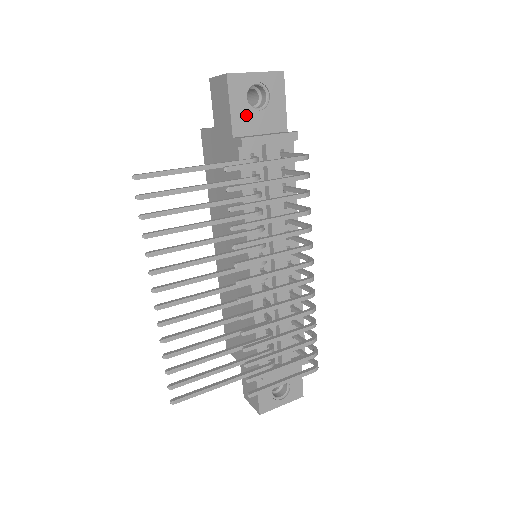
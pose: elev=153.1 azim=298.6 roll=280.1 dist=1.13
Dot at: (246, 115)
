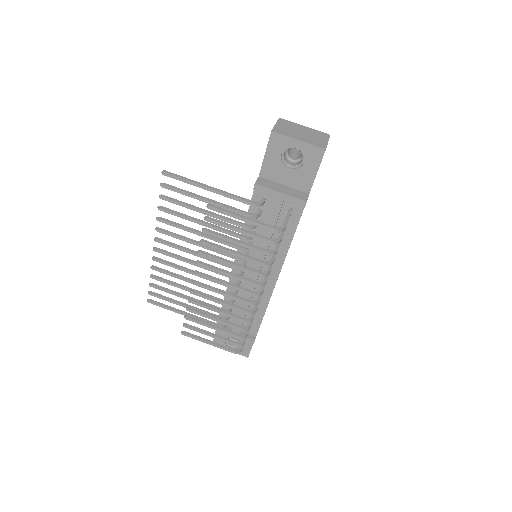
Dot at: (277, 166)
